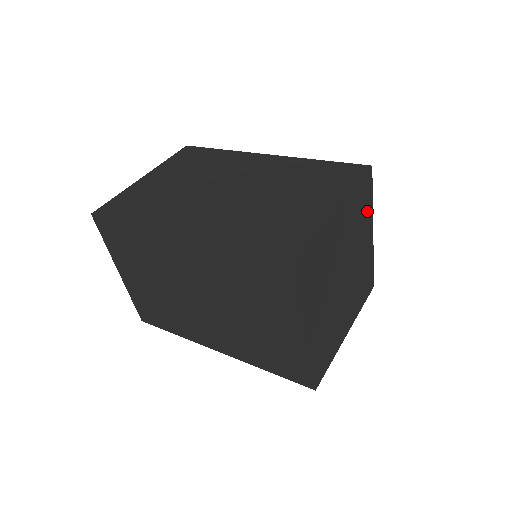
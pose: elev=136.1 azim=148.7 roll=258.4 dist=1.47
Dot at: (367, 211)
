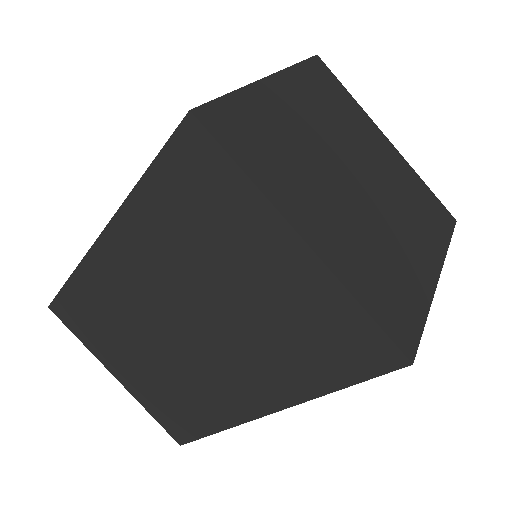
Dot at: (349, 106)
